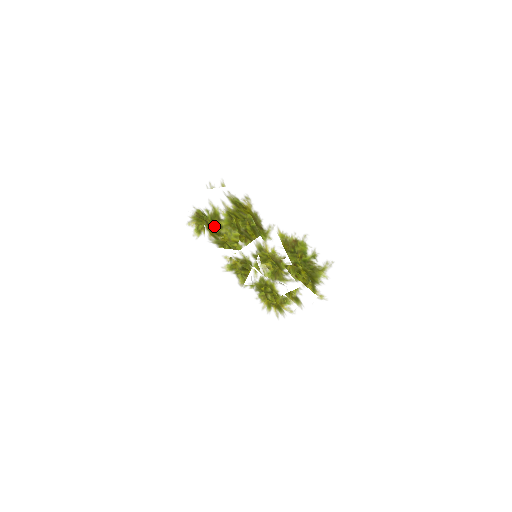
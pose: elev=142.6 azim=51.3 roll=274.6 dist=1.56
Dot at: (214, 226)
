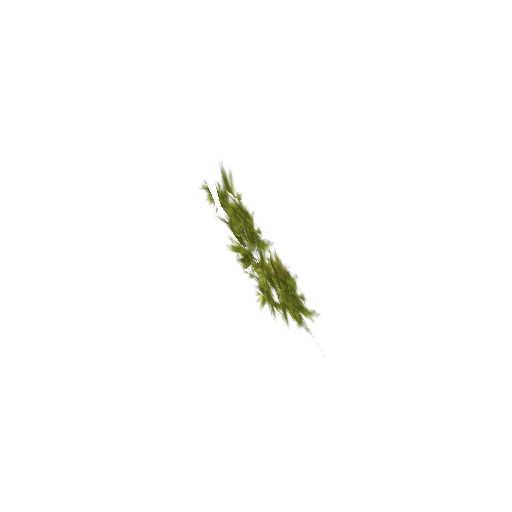
Dot at: (219, 209)
